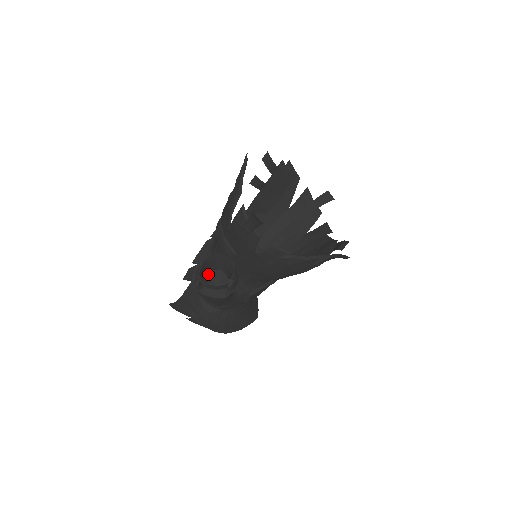
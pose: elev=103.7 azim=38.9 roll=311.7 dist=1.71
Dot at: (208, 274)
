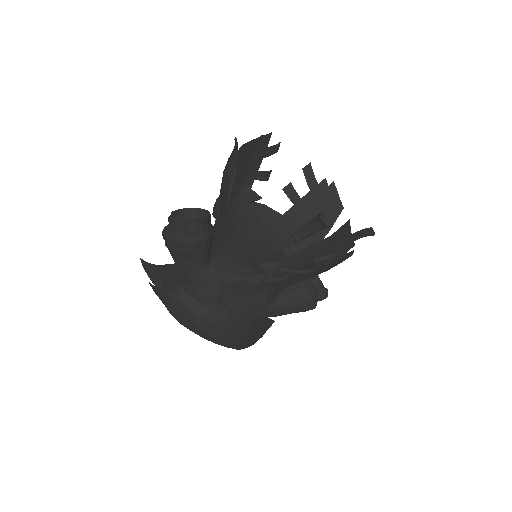
Dot at: occluded
